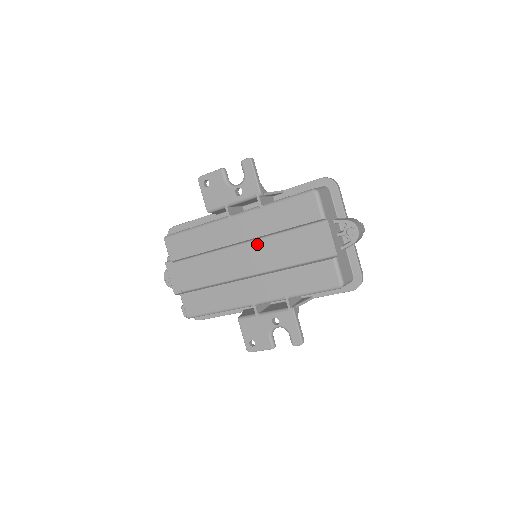
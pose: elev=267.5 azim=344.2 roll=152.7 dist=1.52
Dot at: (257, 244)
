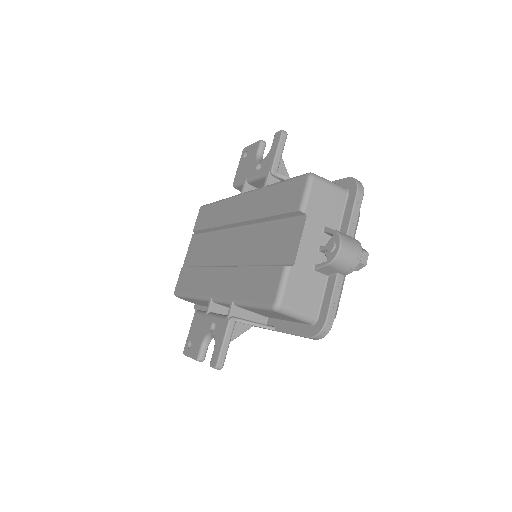
Dot at: (247, 231)
